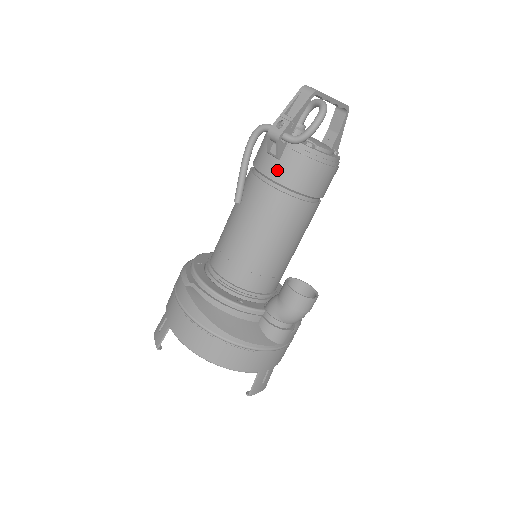
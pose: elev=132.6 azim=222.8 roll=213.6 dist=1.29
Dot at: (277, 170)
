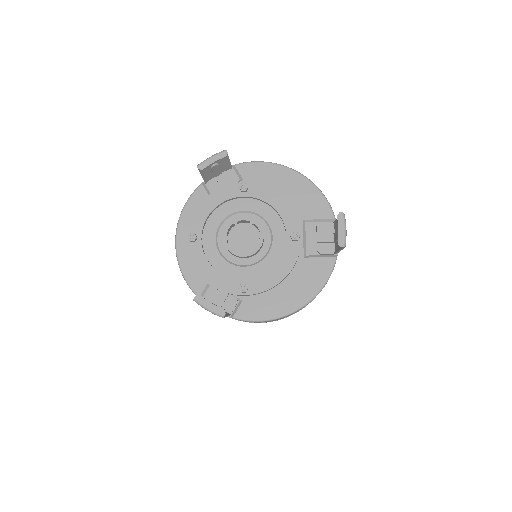
Dot at: occluded
